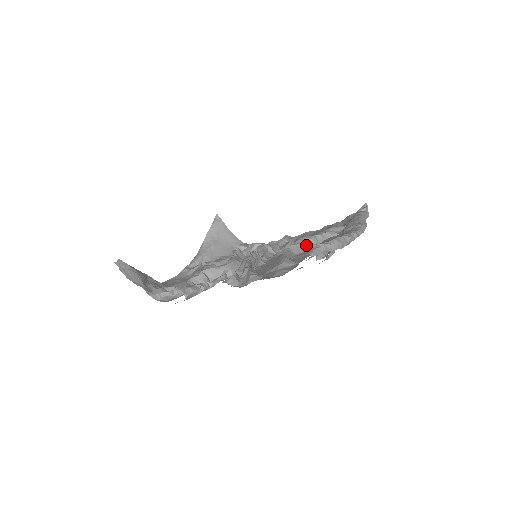
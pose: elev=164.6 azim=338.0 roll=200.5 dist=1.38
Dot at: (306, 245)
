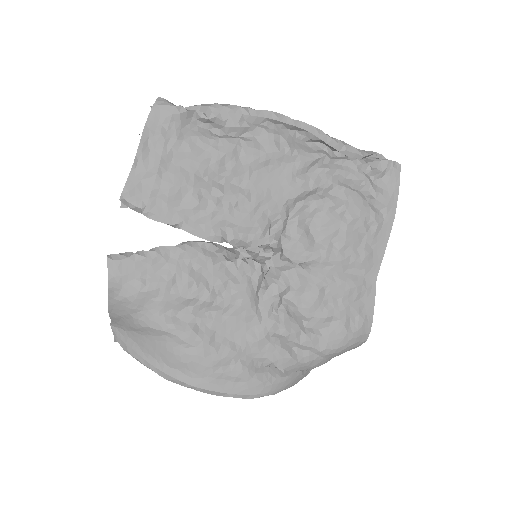
Dot at: (242, 172)
